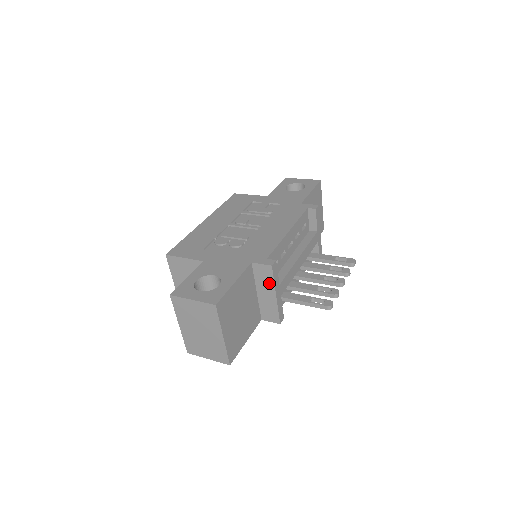
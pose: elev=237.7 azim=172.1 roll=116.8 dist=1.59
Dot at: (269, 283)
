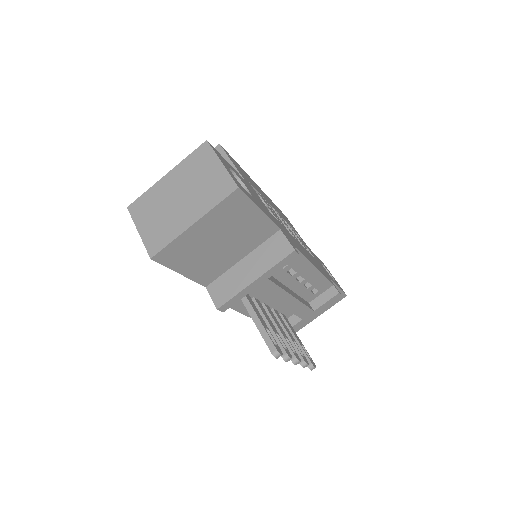
Dot at: (268, 262)
